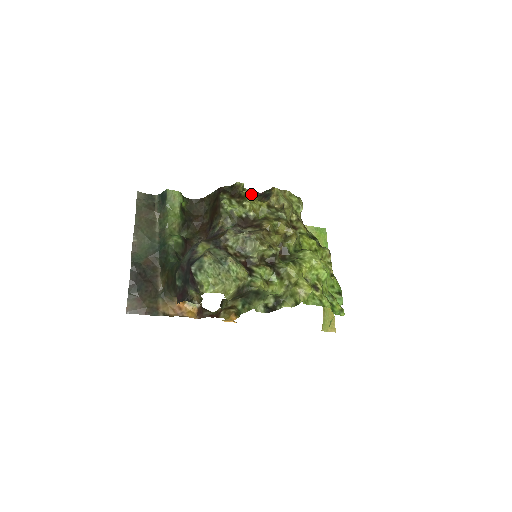
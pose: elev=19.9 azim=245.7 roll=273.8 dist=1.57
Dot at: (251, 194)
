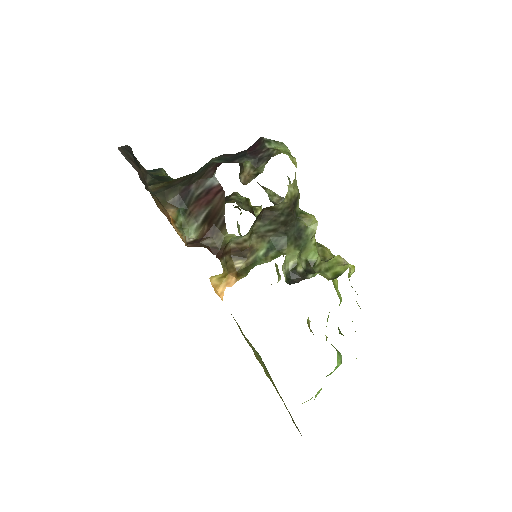
Dot at: occluded
